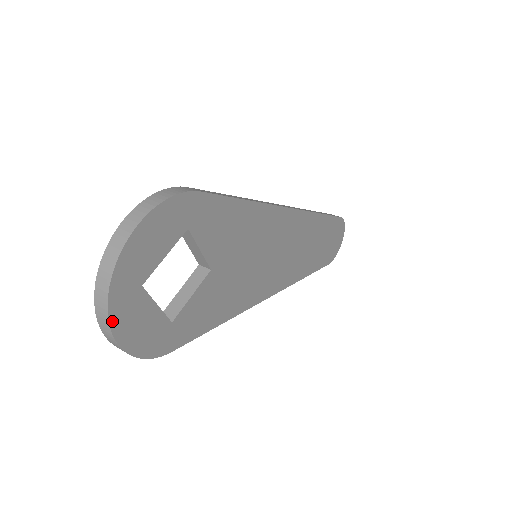
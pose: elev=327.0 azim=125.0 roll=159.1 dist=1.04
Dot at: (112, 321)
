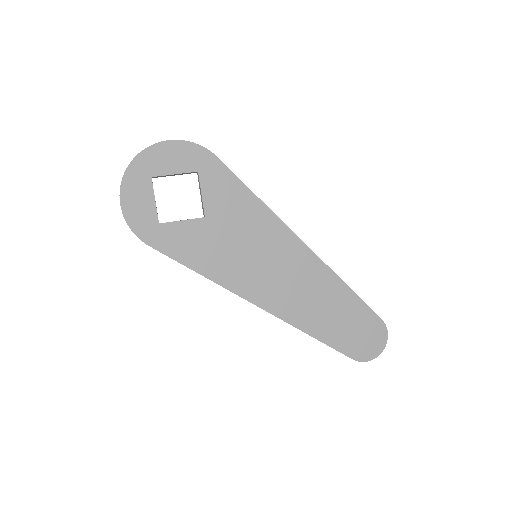
Dot at: (124, 180)
